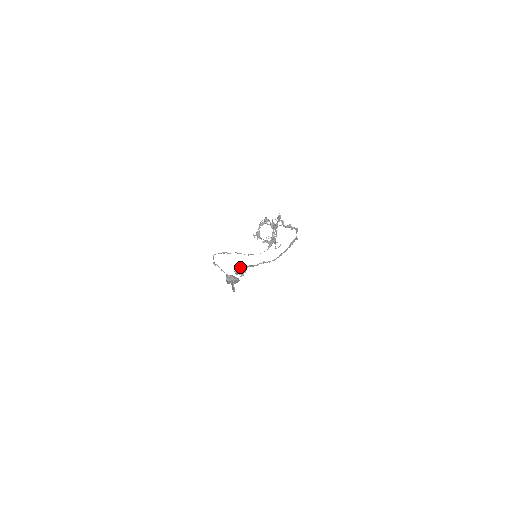
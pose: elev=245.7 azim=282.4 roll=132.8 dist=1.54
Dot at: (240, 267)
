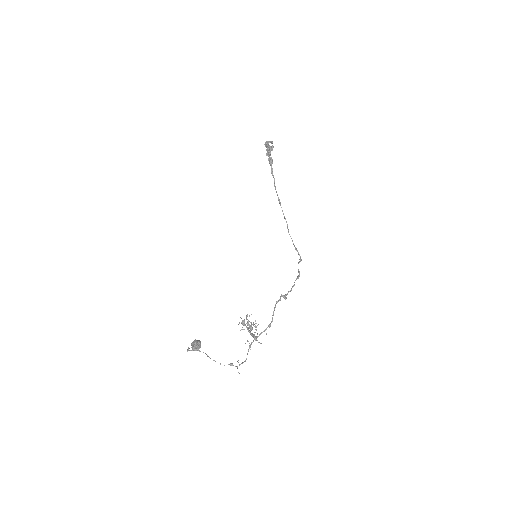
Dot at: (272, 147)
